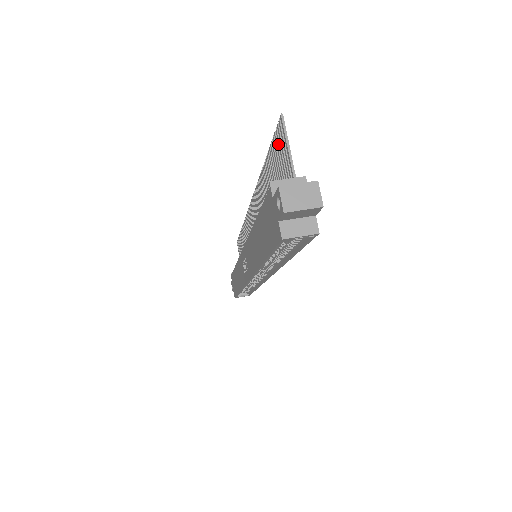
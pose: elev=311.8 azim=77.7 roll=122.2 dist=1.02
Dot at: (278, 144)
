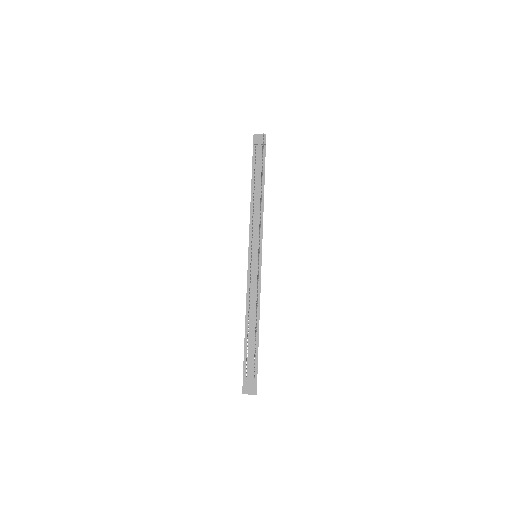
Dot at: occluded
